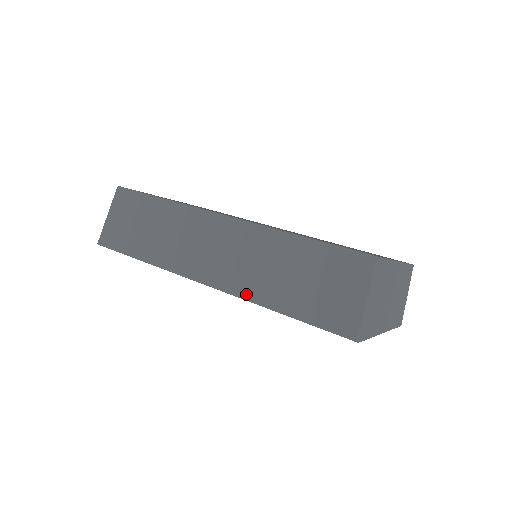
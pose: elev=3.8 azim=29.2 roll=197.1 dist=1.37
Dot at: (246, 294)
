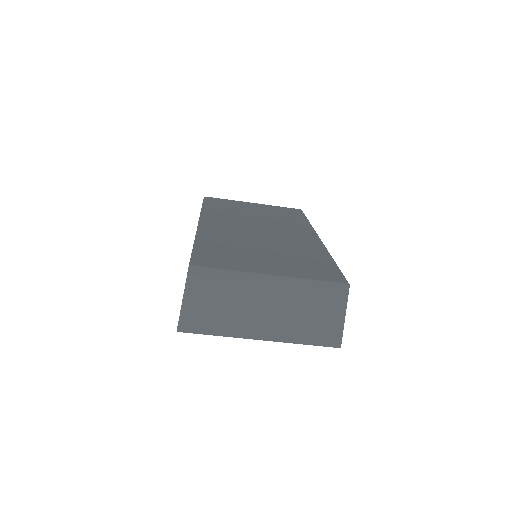
Dot at: occluded
